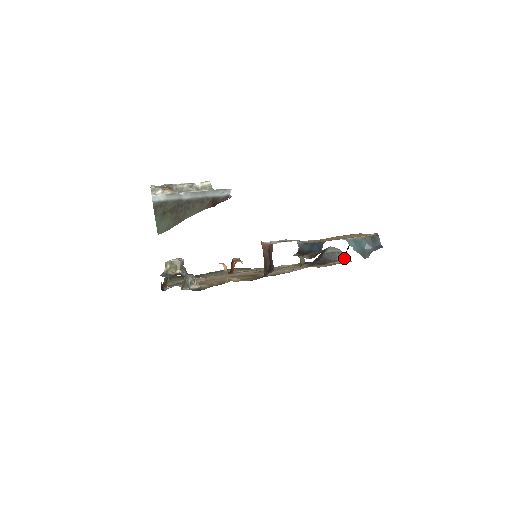
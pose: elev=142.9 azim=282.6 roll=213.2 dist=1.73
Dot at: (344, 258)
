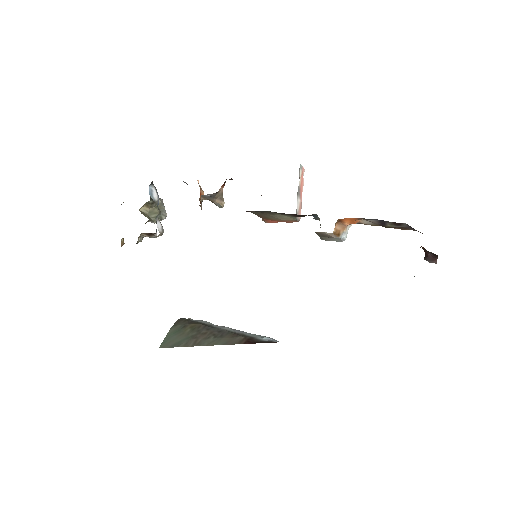
Dot at: occluded
